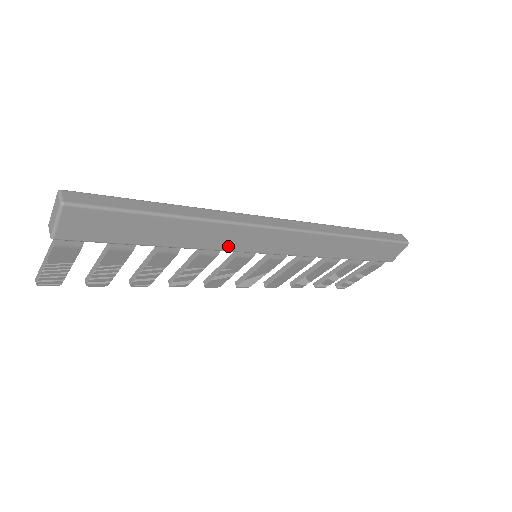
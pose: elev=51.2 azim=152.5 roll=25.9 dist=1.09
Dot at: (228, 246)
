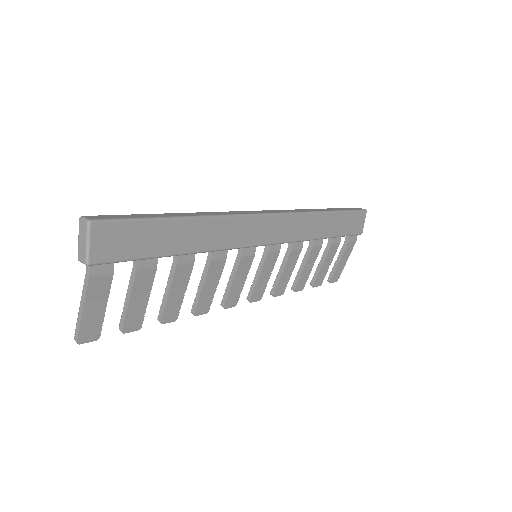
Dot at: (232, 242)
